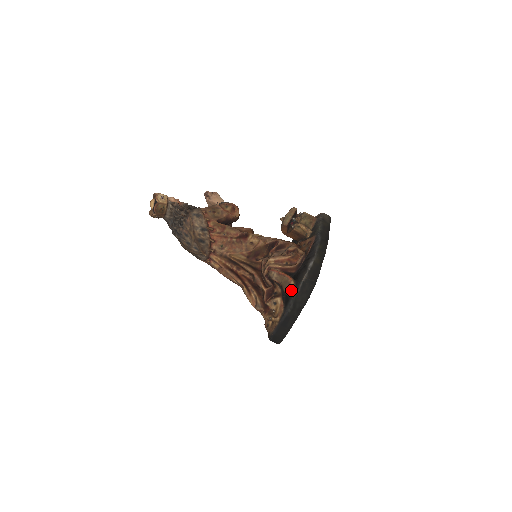
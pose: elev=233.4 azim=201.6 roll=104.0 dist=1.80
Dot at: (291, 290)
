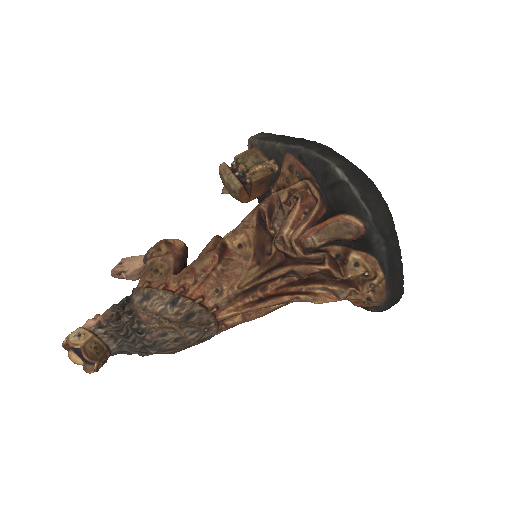
Dot at: (359, 225)
